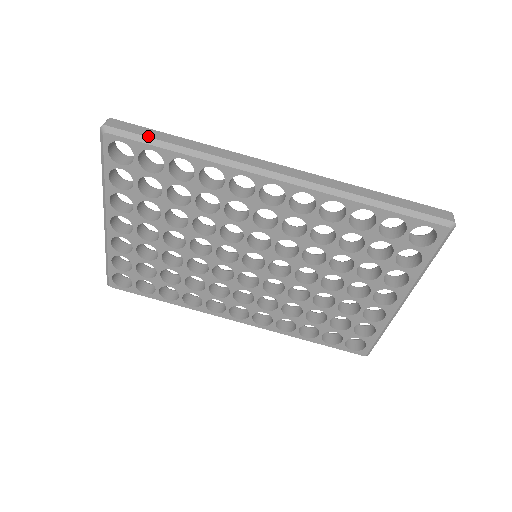
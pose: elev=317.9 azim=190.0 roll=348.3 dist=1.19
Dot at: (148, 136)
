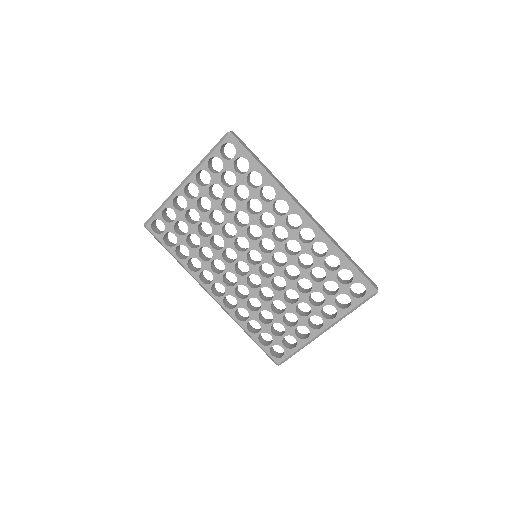
Dot at: (250, 152)
